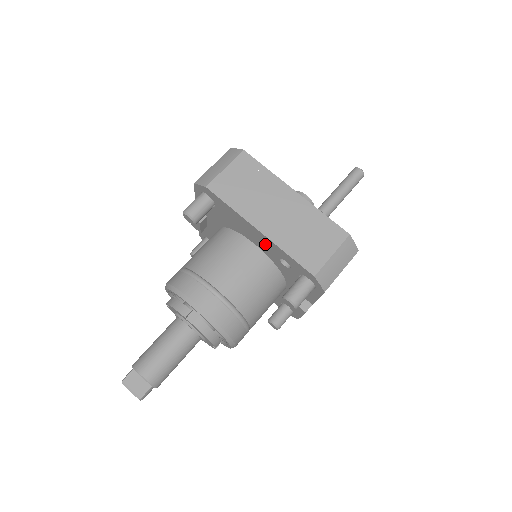
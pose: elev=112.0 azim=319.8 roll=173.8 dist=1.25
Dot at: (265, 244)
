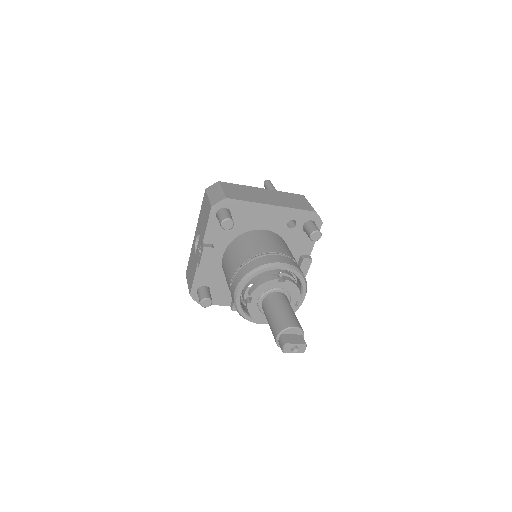
Dot at: (276, 218)
